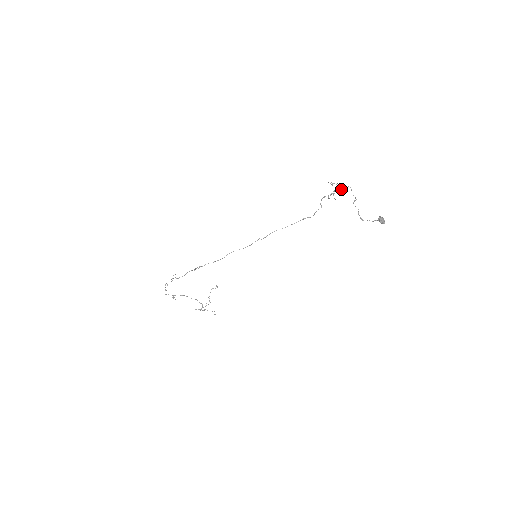
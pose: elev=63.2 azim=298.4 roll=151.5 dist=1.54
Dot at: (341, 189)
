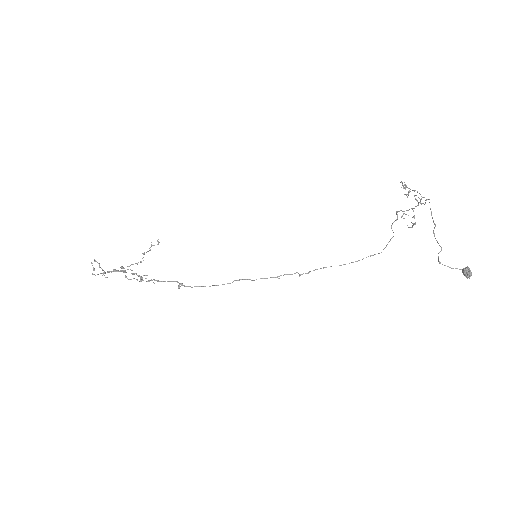
Dot at: (416, 200)
